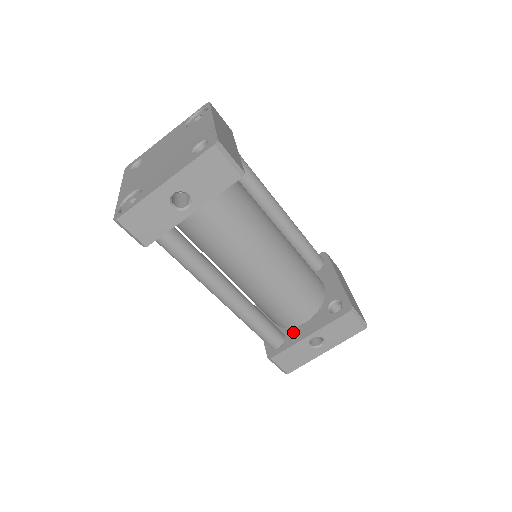
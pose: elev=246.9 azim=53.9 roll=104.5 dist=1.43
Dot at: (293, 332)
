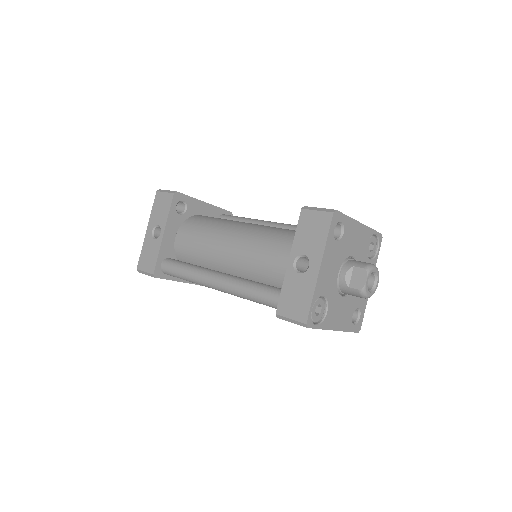
Dot at: occluded
